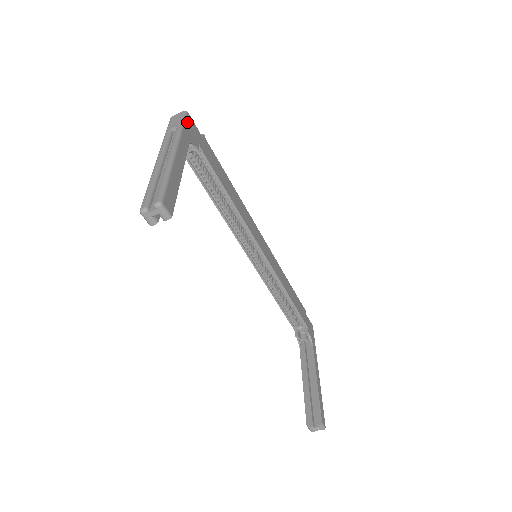
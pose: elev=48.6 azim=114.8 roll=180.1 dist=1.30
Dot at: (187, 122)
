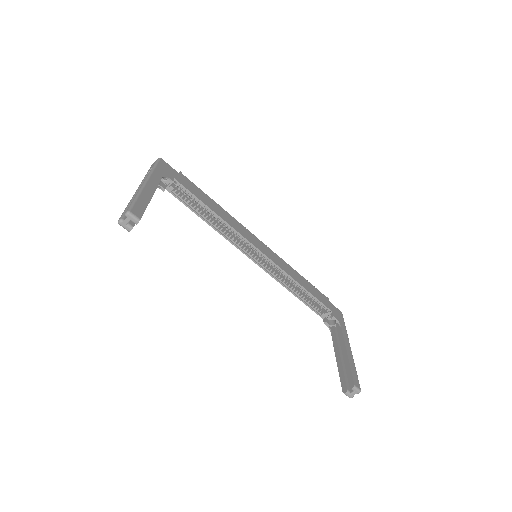
Dot at: (160, 164)
